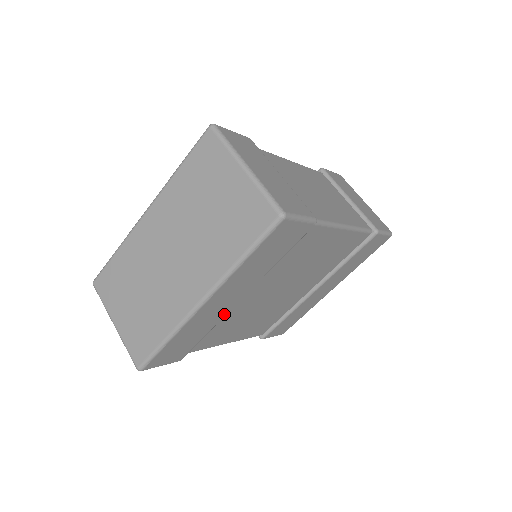
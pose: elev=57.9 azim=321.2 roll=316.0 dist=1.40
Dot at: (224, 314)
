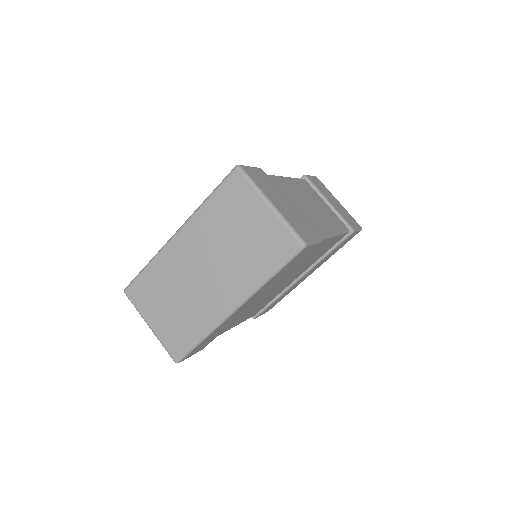
Dot at: (243, 312)
